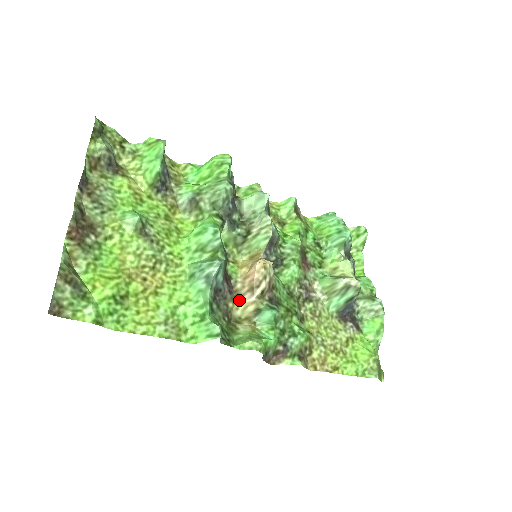
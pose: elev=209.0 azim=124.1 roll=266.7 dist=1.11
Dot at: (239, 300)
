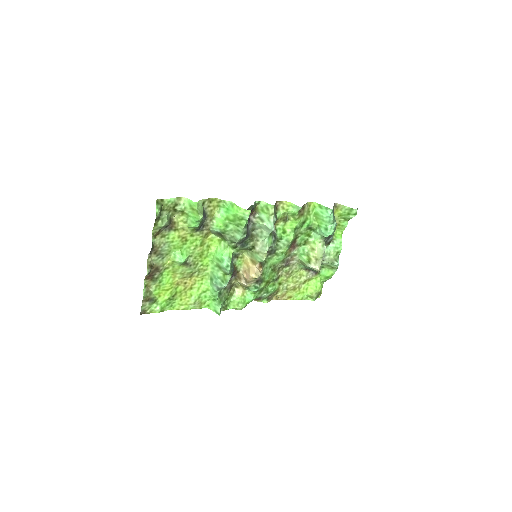
Dot at: (239, 280)
